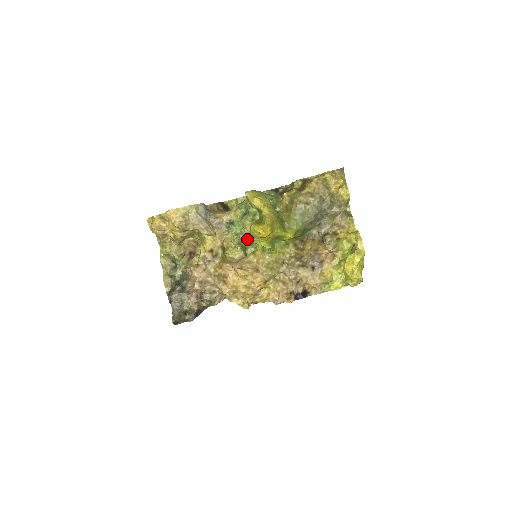
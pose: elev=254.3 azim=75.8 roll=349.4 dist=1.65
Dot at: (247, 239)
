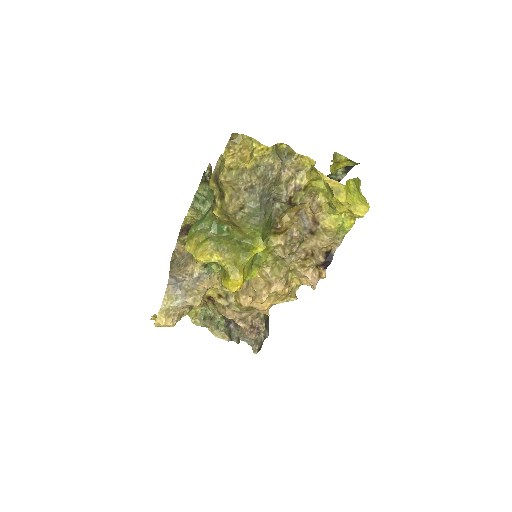
Dot at: occluded
